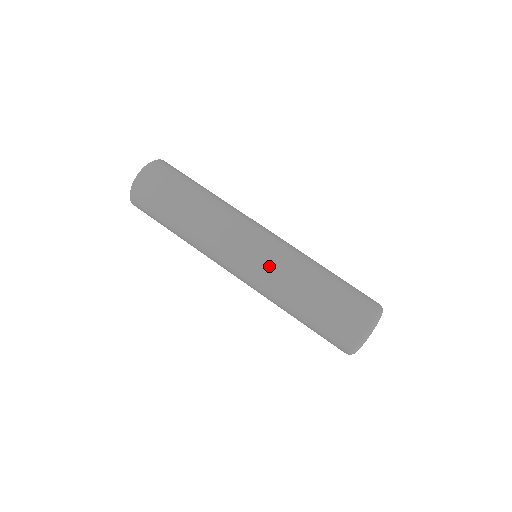
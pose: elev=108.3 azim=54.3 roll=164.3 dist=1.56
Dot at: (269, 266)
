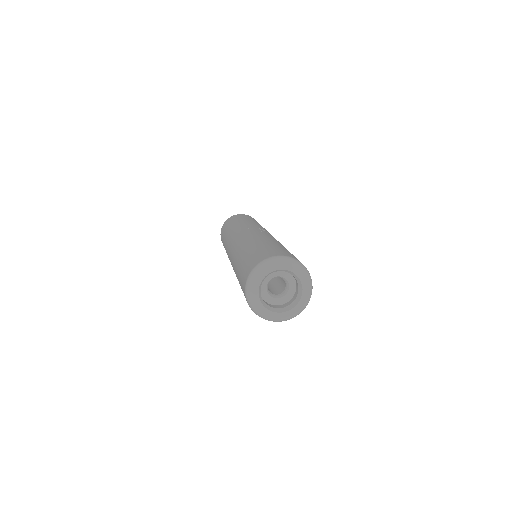
Dot at: (244, 239)
